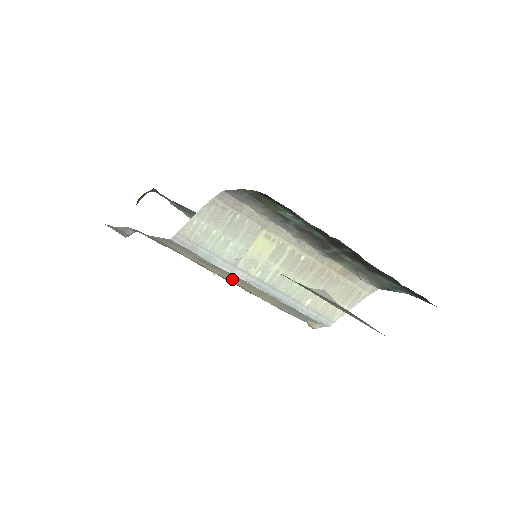
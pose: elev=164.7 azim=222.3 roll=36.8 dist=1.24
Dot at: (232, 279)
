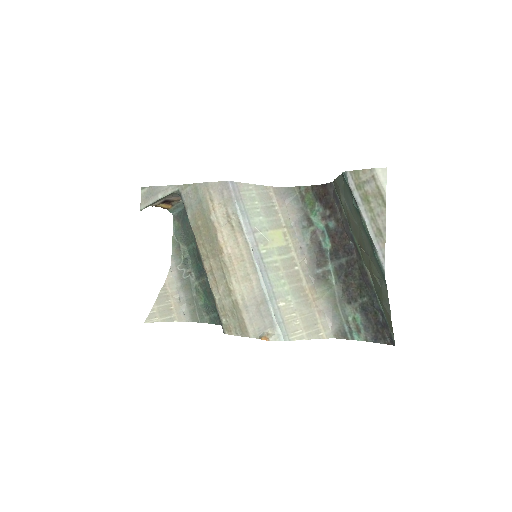
Dot at: (234, 250)
